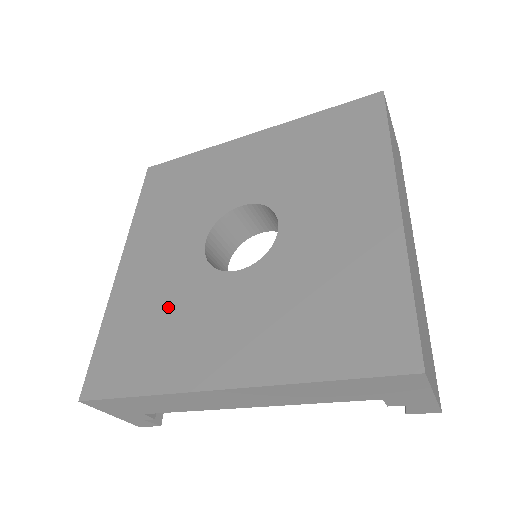
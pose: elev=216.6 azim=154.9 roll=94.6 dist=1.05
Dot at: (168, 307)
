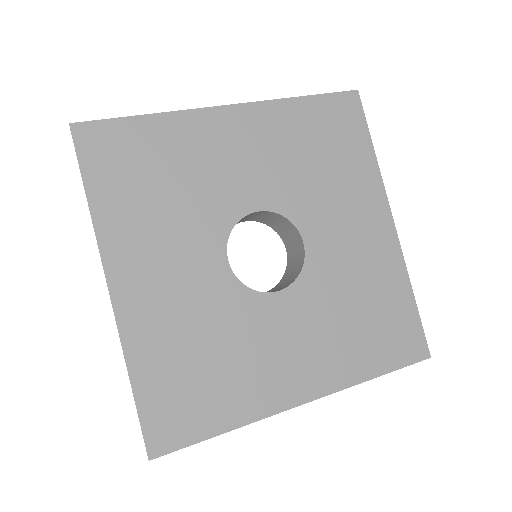
Dot at: (215, 338)
